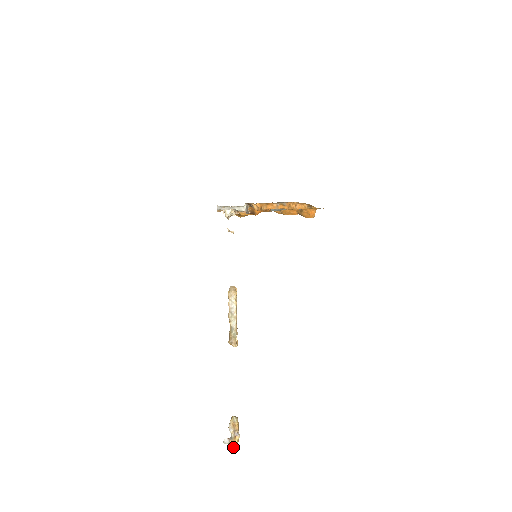
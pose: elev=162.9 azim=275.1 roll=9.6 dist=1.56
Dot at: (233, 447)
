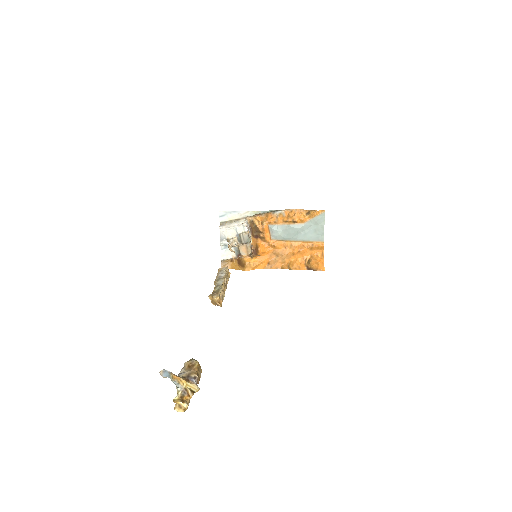
Dot at: (178, 401)
